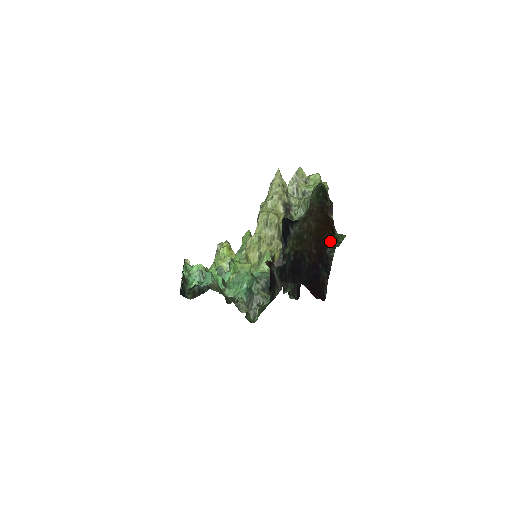
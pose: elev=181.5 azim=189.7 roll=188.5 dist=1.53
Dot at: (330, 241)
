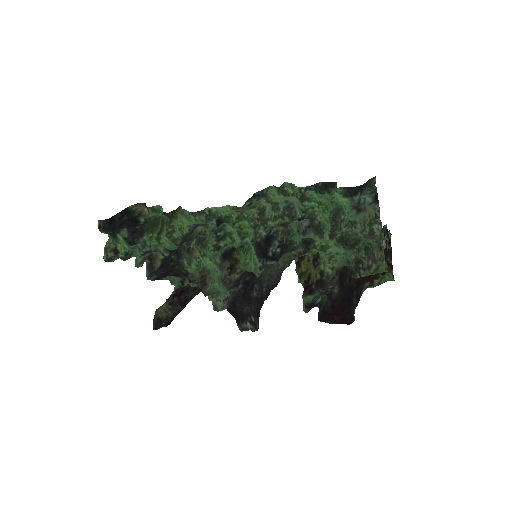
Dot at: (372, 278)
